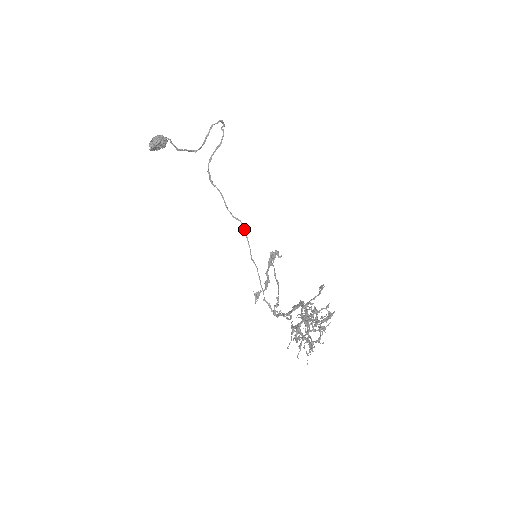
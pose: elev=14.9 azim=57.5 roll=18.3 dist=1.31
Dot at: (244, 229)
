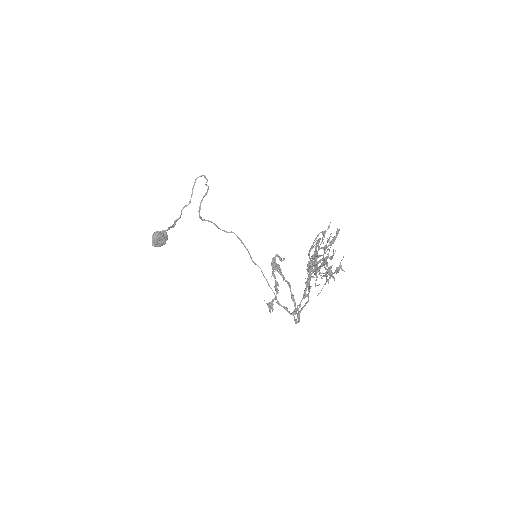
Dot at: (239, 238)
